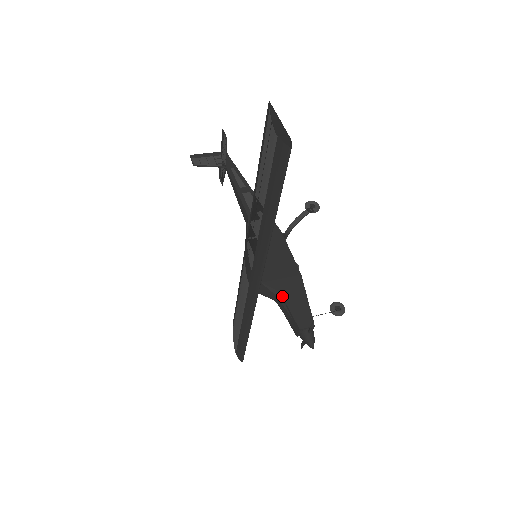
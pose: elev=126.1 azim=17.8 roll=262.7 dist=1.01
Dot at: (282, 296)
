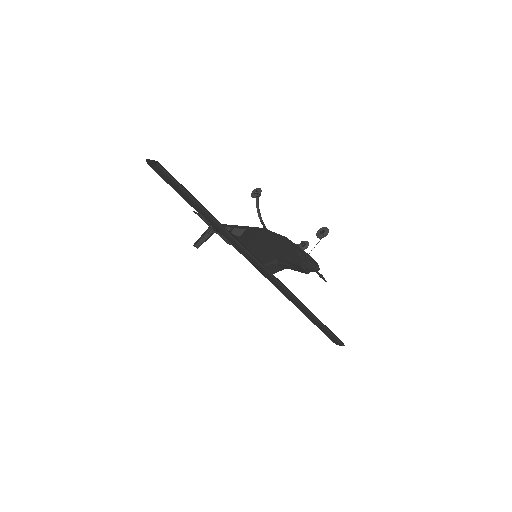
Dot at: (279, 260)
